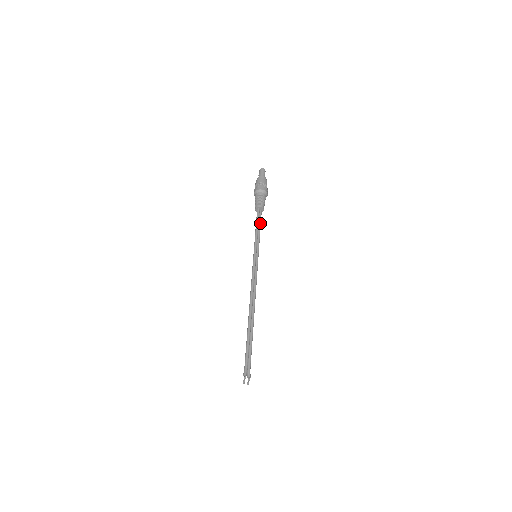
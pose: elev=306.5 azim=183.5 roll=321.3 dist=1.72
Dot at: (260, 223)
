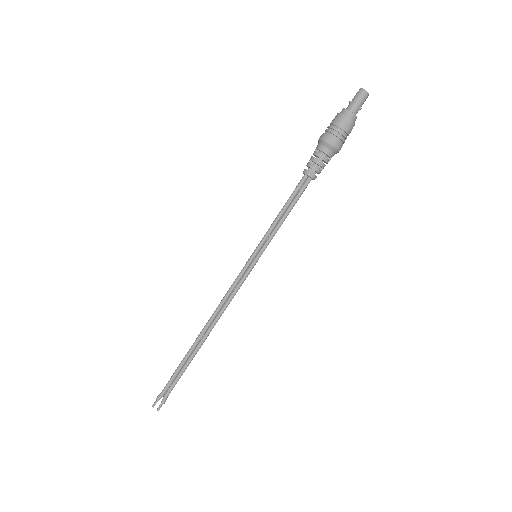
Dot at: (293, 202)
